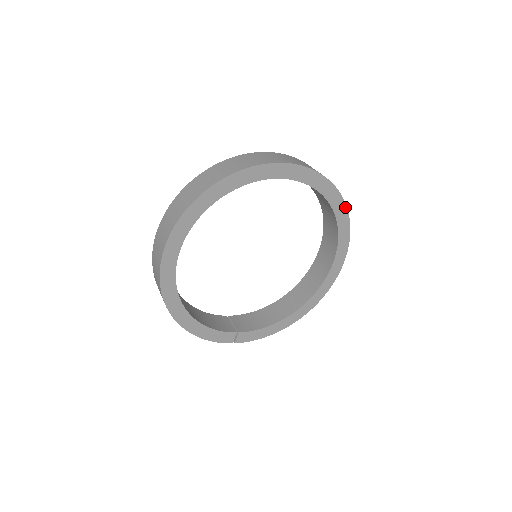
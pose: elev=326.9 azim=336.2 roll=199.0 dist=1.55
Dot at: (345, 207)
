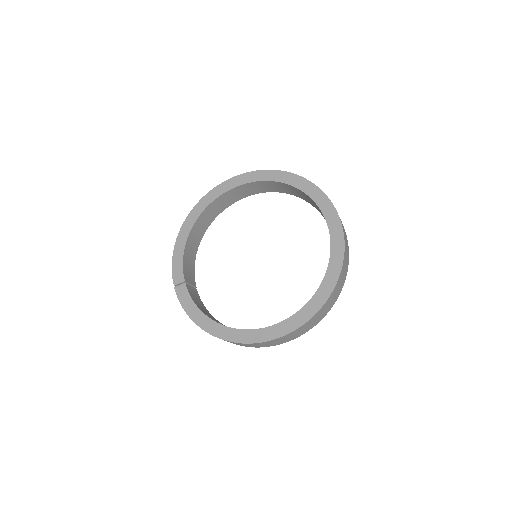
Dot at: (334, 285)
